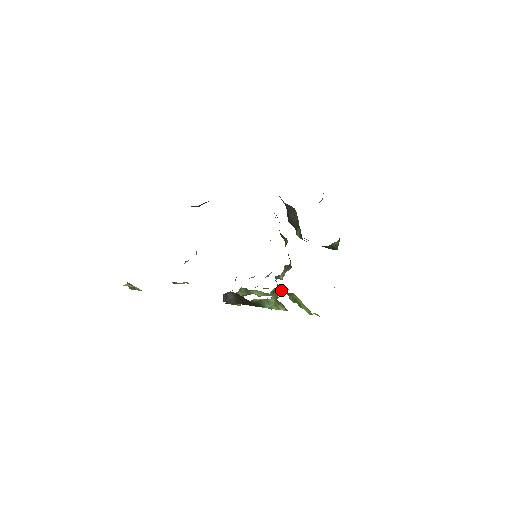
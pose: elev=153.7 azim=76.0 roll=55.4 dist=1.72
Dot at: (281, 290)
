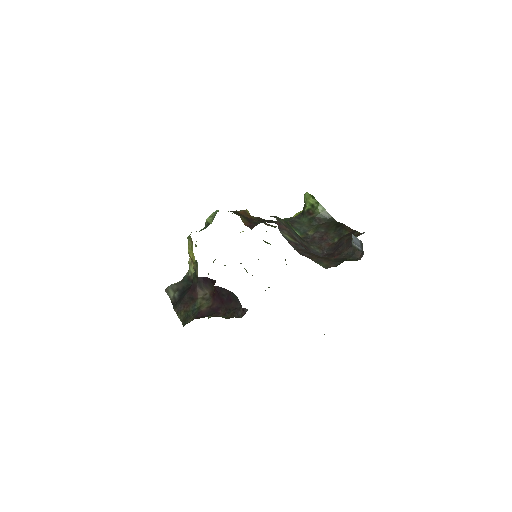
Dot at: occluded
